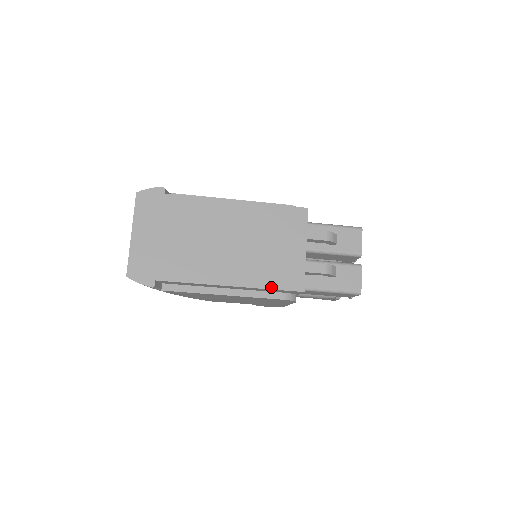
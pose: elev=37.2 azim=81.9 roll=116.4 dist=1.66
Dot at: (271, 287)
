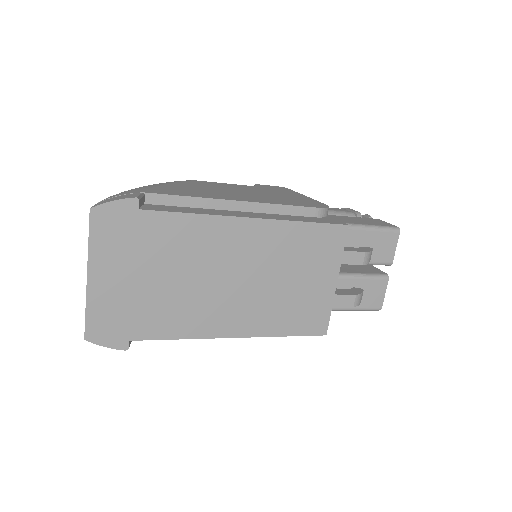
Dot at: (287, 334)
